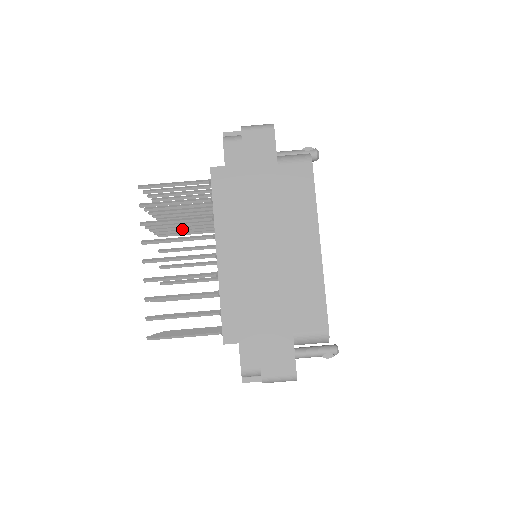
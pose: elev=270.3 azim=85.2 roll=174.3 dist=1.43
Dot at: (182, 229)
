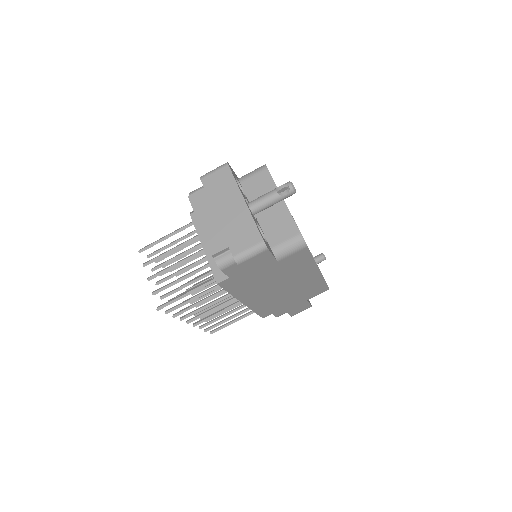
Dot at: (190, 276)
